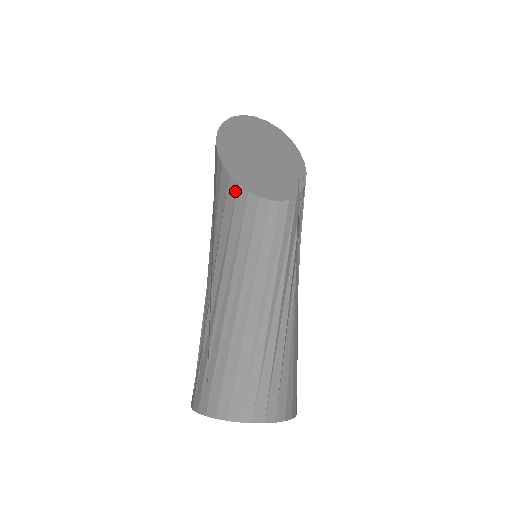
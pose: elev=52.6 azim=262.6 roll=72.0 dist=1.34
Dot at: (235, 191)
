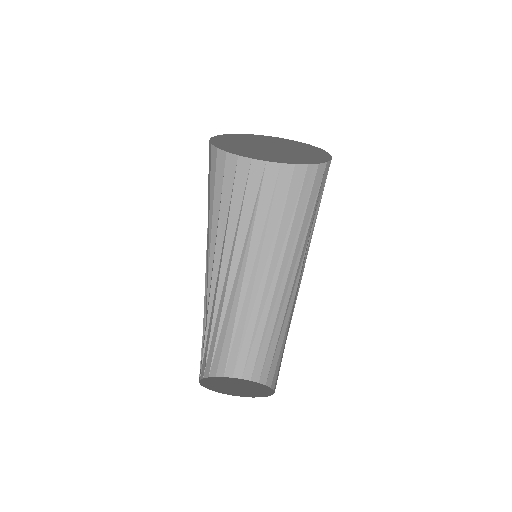
Dot at: (276, 174)
